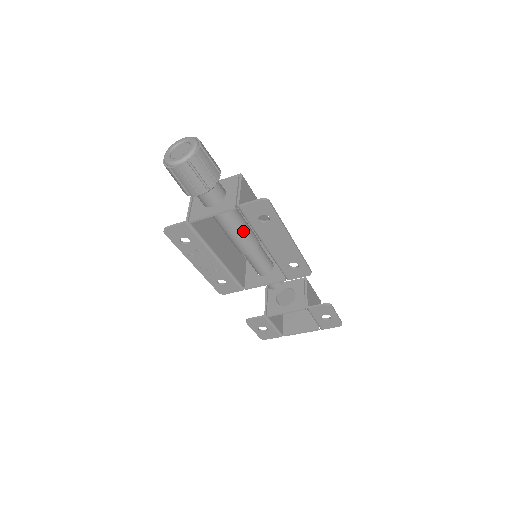
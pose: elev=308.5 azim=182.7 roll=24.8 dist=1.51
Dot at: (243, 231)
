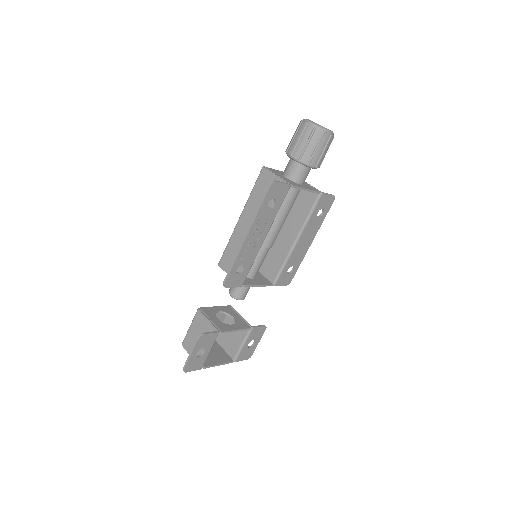
Dot at: occluded
